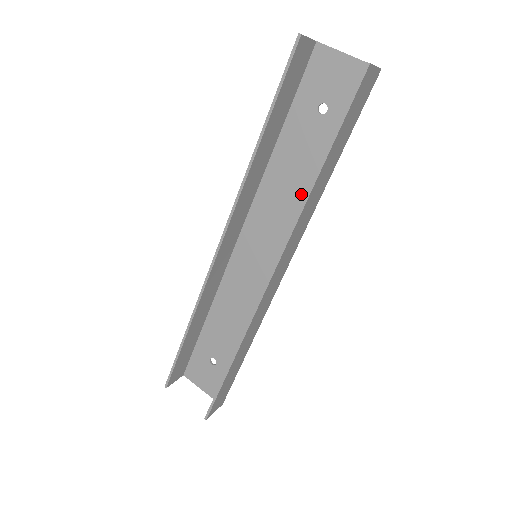
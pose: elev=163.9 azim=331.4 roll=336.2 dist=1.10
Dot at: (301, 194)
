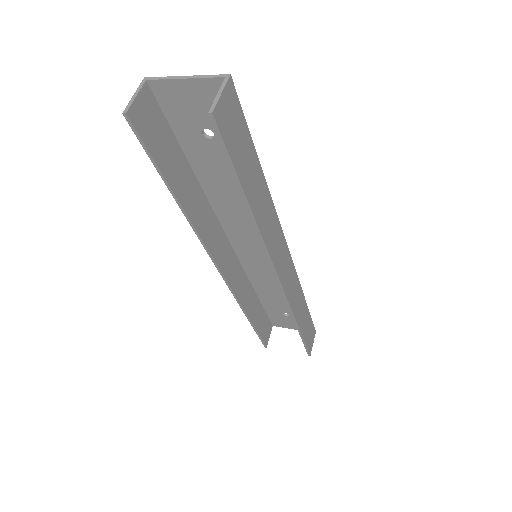
Dot at: occluded
